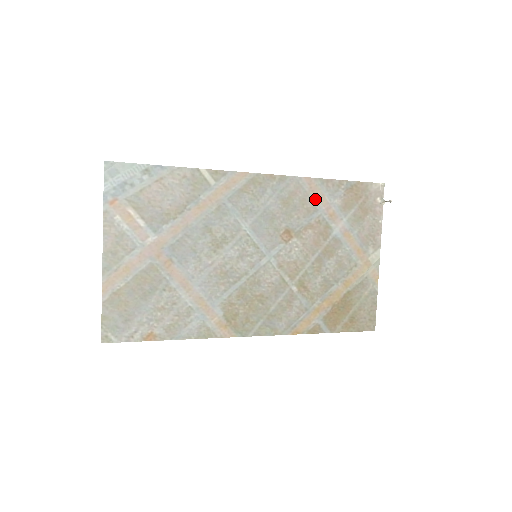
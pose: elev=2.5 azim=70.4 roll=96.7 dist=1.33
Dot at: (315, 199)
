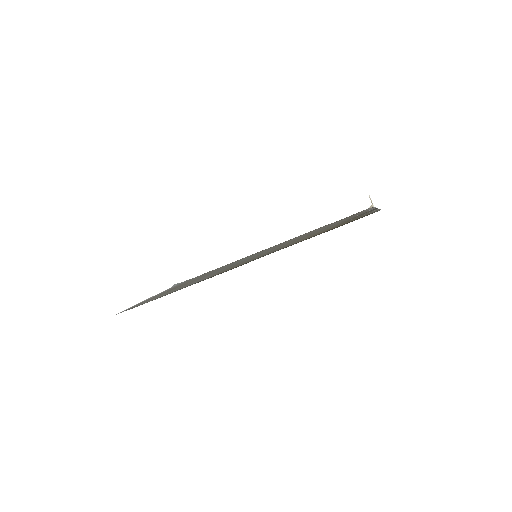
Dot at: occluded
